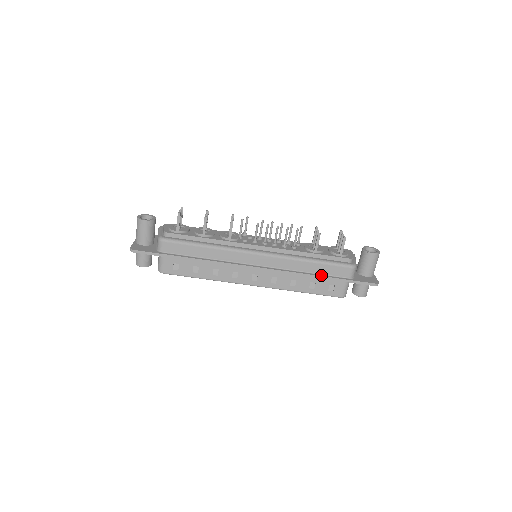
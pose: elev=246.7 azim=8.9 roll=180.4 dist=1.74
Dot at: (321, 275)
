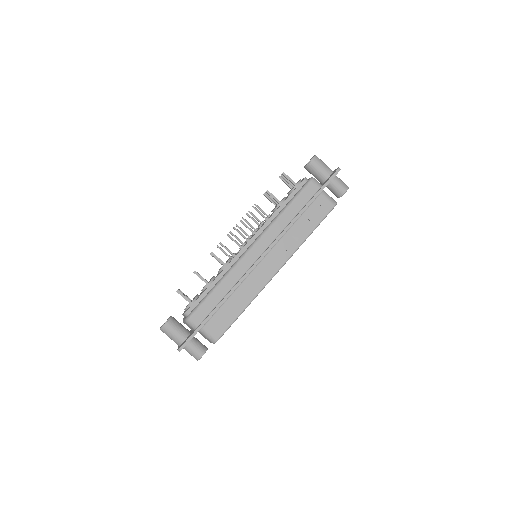
Dot at: (302, 209)
